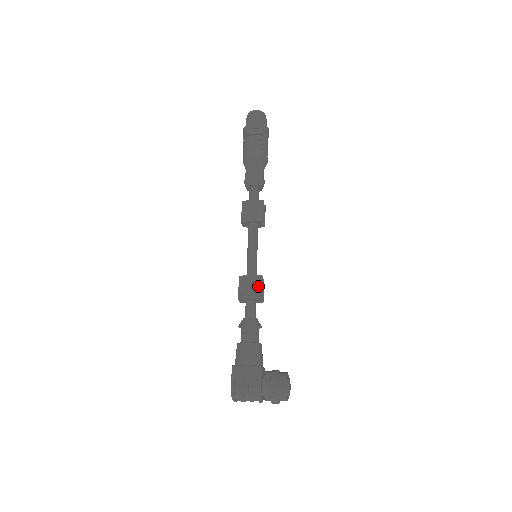
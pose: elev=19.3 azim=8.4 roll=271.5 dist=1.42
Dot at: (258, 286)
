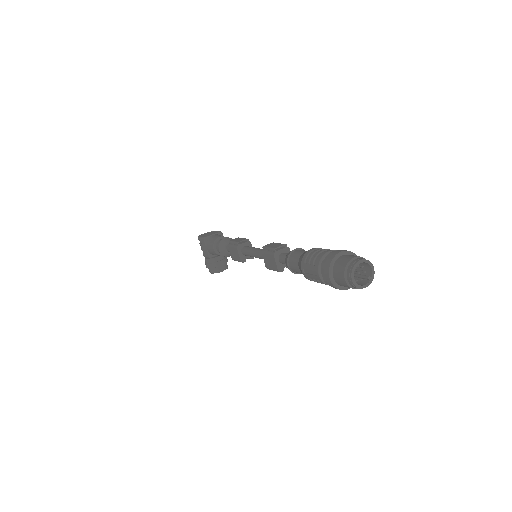
Dot at: (236, 259)
